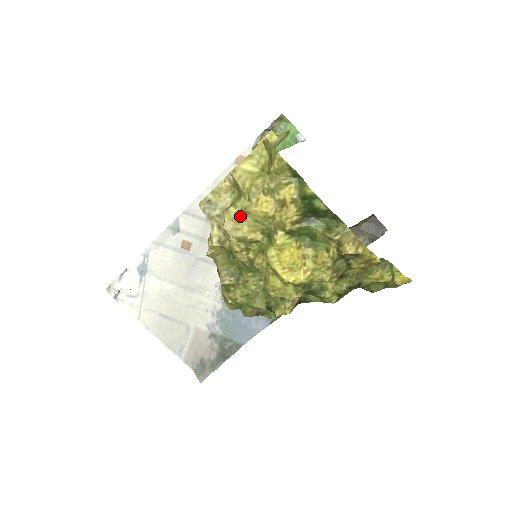
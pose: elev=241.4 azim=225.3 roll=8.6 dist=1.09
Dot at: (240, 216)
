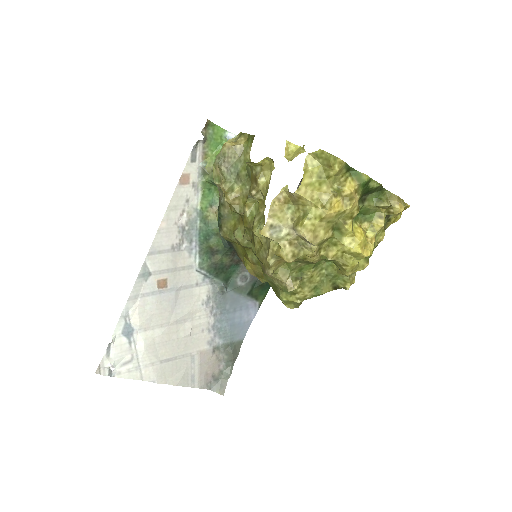
Dot at: (316, 225)
